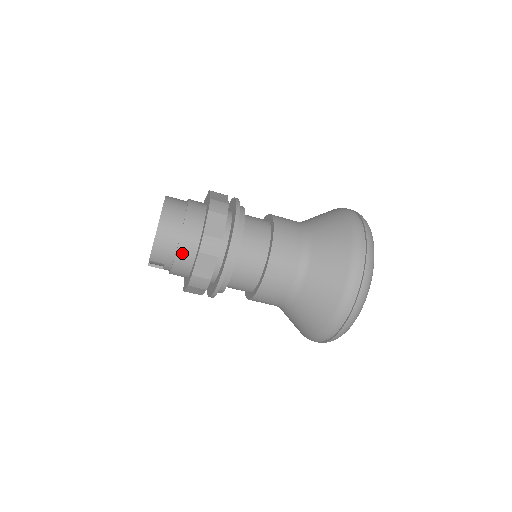
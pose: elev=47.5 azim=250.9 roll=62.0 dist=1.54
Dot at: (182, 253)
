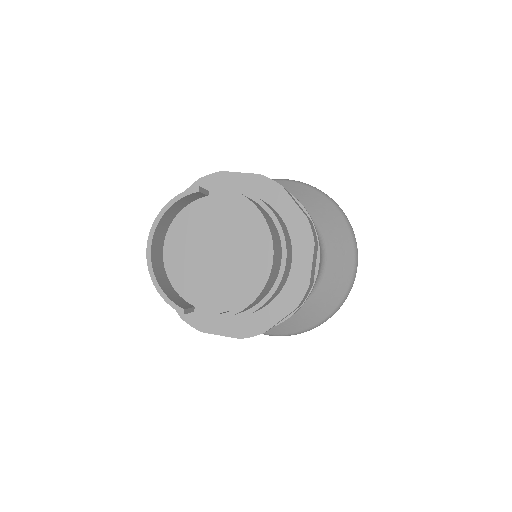
Dot at: (264, 305)
